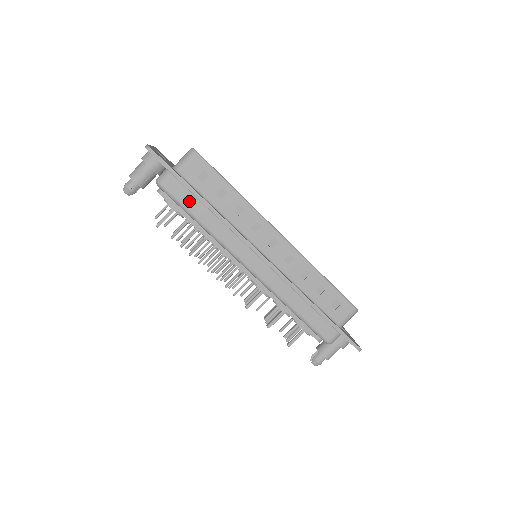
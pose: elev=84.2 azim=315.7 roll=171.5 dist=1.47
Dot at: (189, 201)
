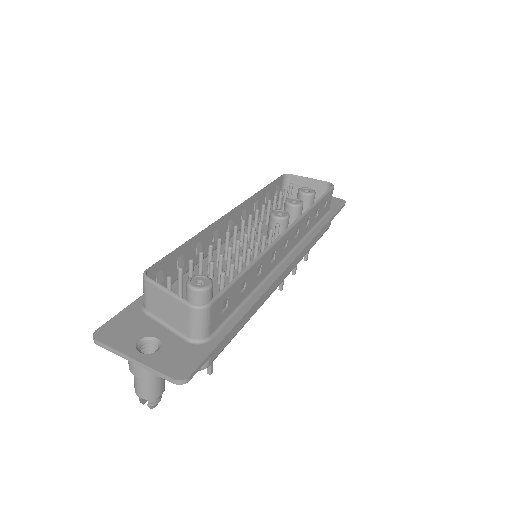
Dot at: (232, 332)
